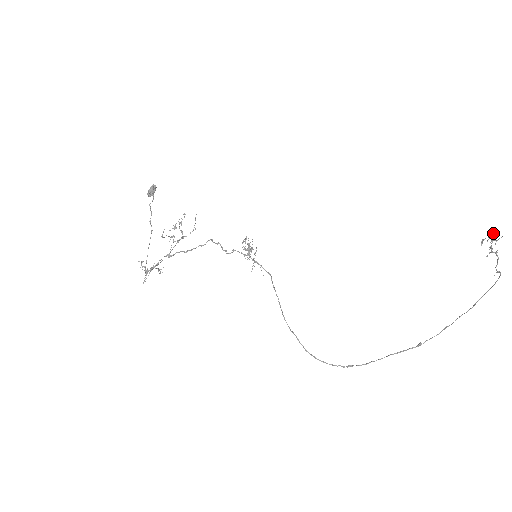
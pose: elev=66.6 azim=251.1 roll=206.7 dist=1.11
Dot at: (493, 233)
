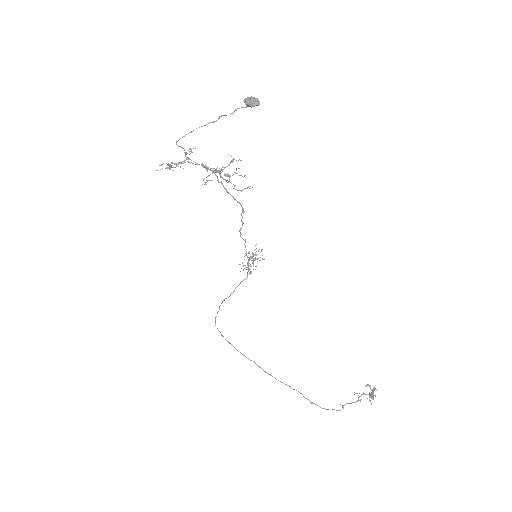
Dot at: occluded
